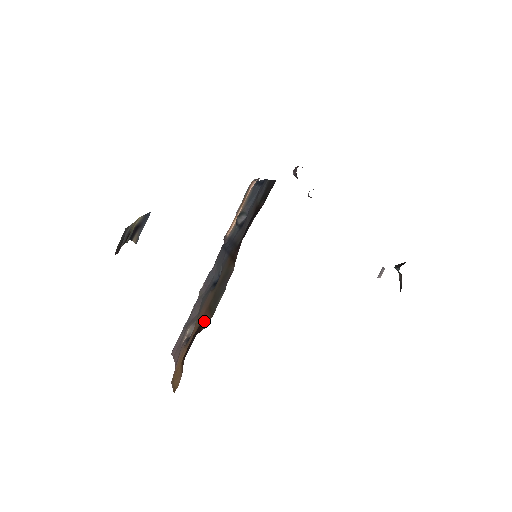
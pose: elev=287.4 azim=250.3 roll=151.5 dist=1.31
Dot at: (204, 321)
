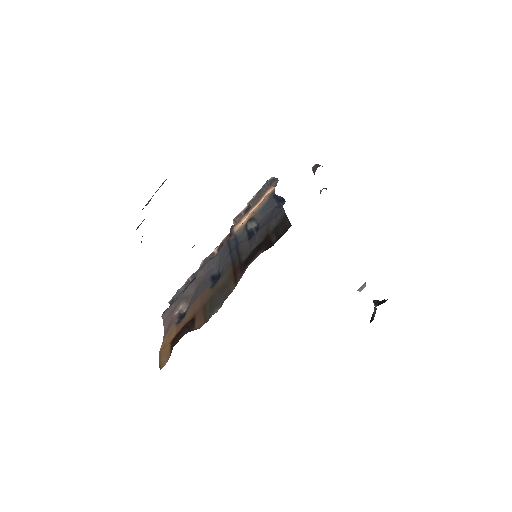
Dot at: (197, 319)
